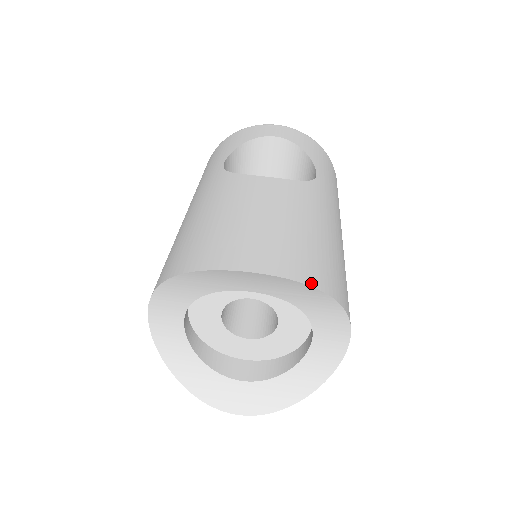
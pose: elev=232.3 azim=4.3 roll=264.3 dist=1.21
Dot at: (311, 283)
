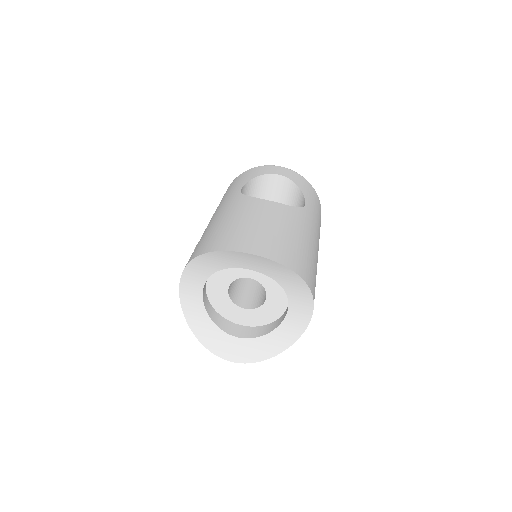
Dot at: (290, 267)
